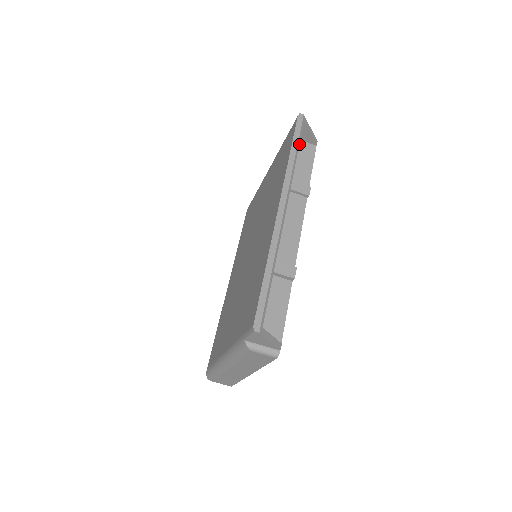
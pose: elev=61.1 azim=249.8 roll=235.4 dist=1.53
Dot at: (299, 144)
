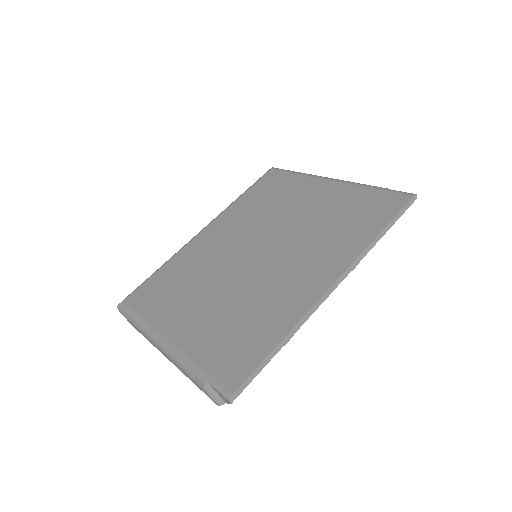
Dot at: occluded
